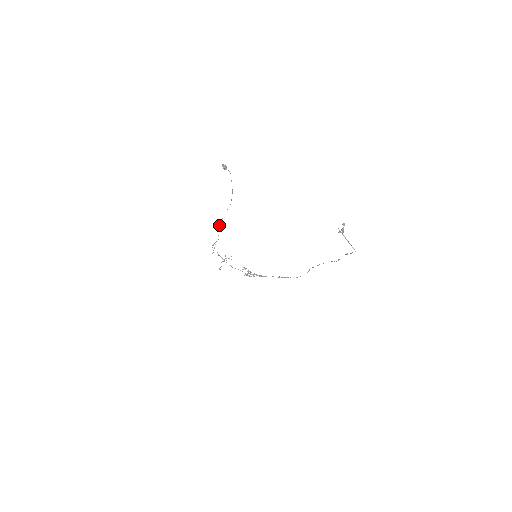
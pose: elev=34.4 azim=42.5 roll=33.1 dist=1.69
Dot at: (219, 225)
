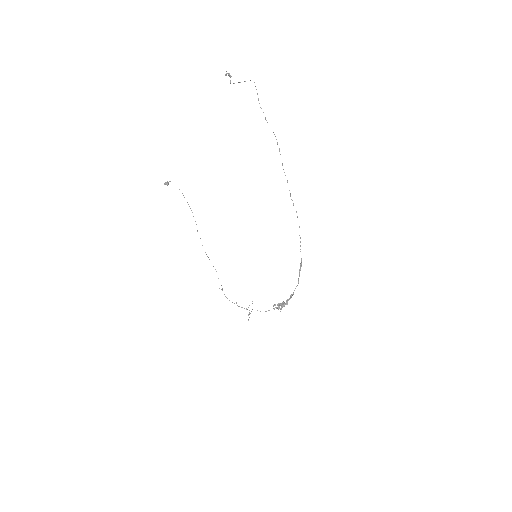
Dot at: occluded
